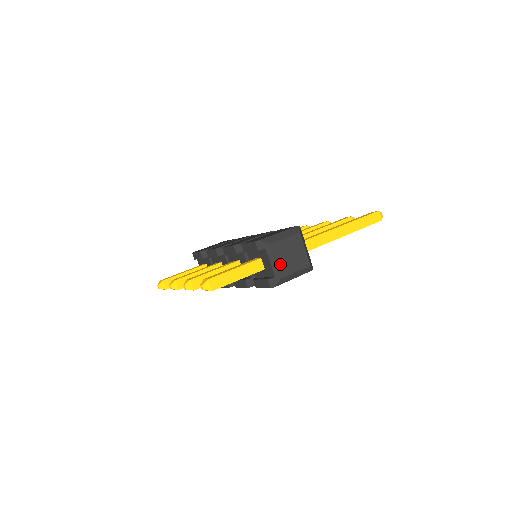
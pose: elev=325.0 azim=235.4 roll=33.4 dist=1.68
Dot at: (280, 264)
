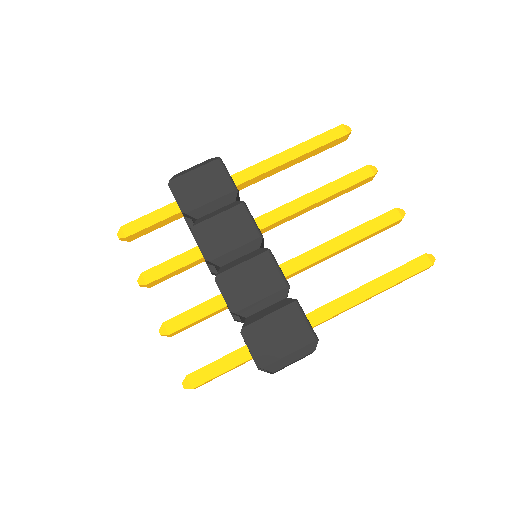
Dot at: occluded
